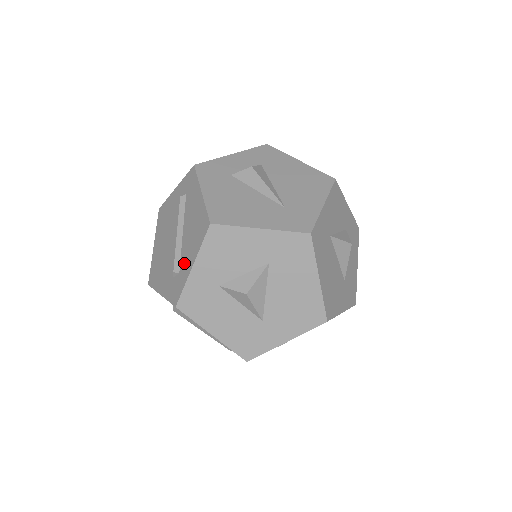
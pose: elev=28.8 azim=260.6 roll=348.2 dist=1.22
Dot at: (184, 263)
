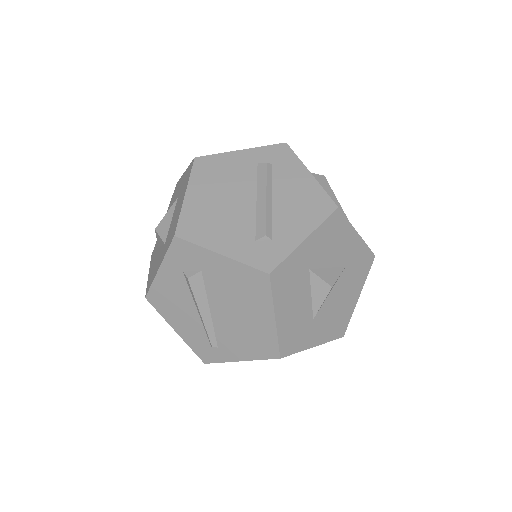
Dot at: (284, 231)
